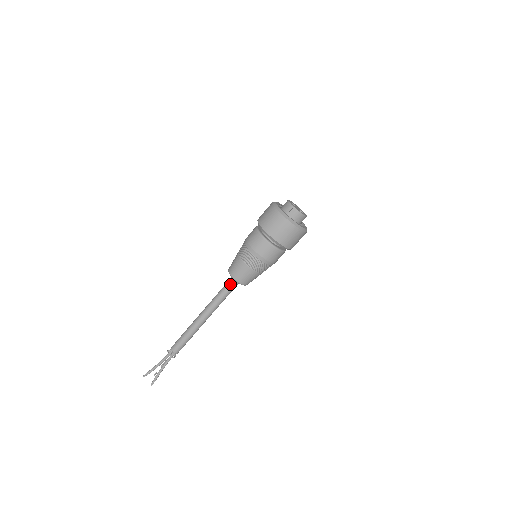
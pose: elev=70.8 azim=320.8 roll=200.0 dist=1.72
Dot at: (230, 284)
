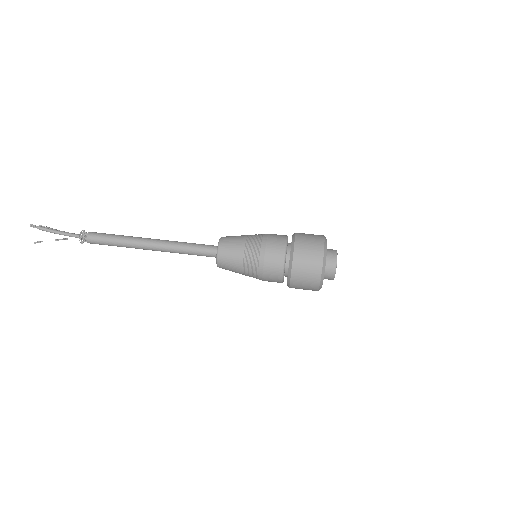
Dot at: (209, 245)
